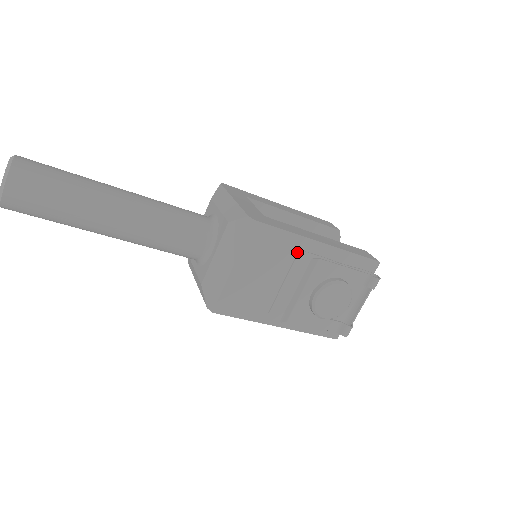
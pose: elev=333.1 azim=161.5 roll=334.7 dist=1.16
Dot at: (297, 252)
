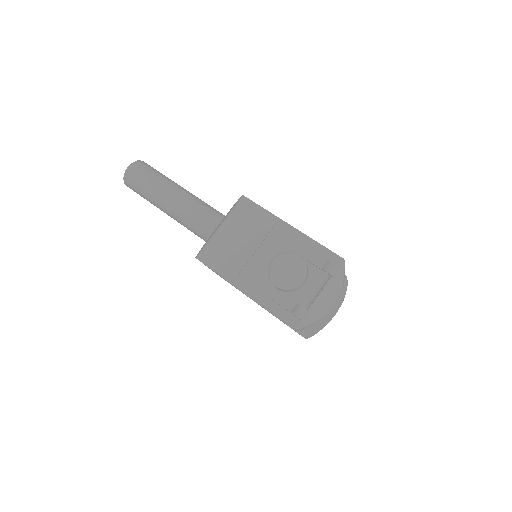
Dot at: (270, 228)
